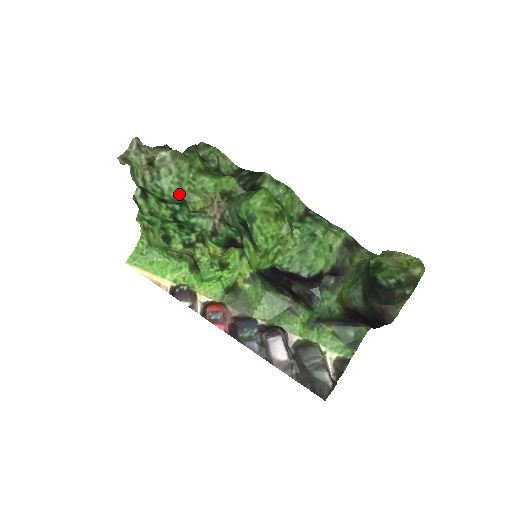
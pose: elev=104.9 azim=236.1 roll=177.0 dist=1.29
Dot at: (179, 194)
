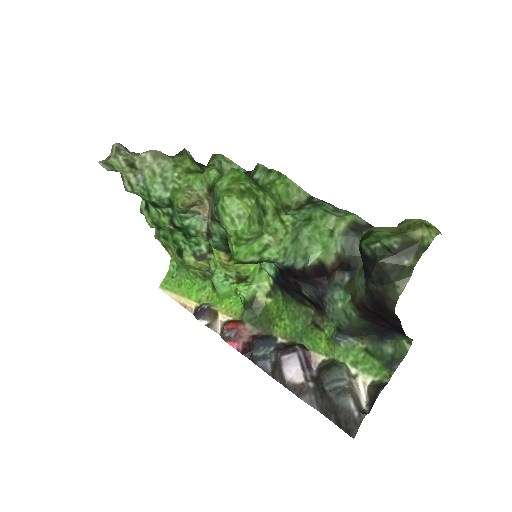
Dot at: (164, 194)
